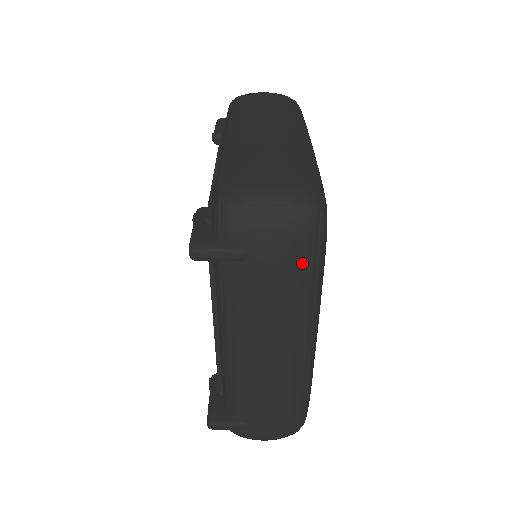
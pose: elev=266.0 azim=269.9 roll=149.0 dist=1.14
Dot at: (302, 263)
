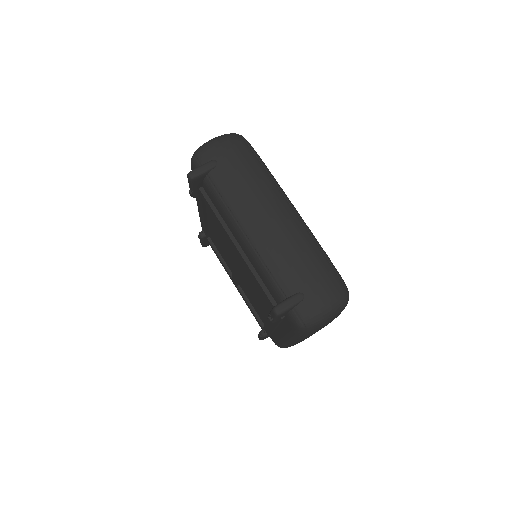
Dot at: (247, 155)
